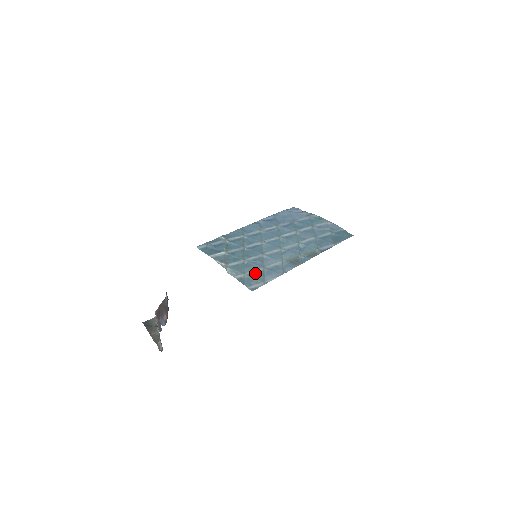
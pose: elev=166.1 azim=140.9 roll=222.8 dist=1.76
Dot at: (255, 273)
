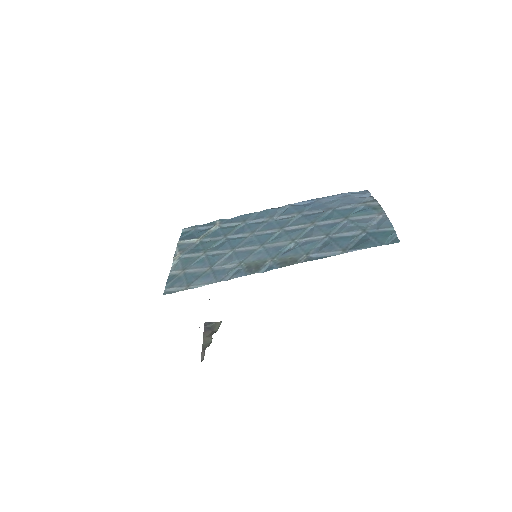
Dot at: (194, 272)
